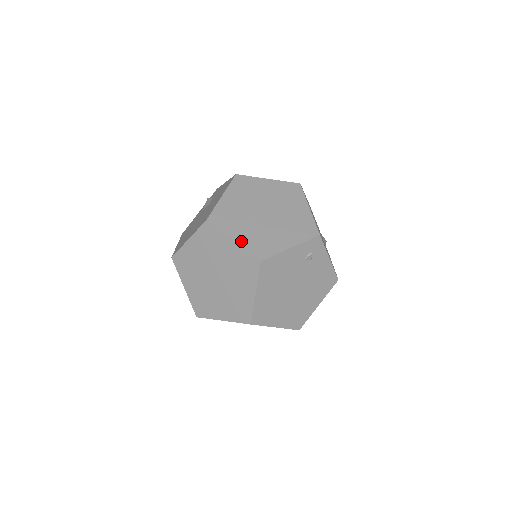
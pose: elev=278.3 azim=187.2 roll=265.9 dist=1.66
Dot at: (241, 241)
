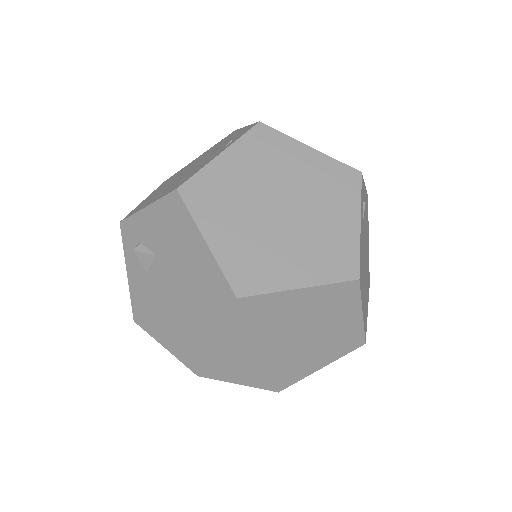
Dot at: (310, 279)
